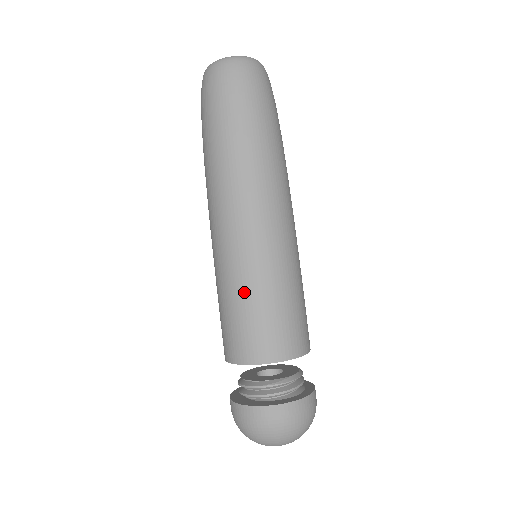
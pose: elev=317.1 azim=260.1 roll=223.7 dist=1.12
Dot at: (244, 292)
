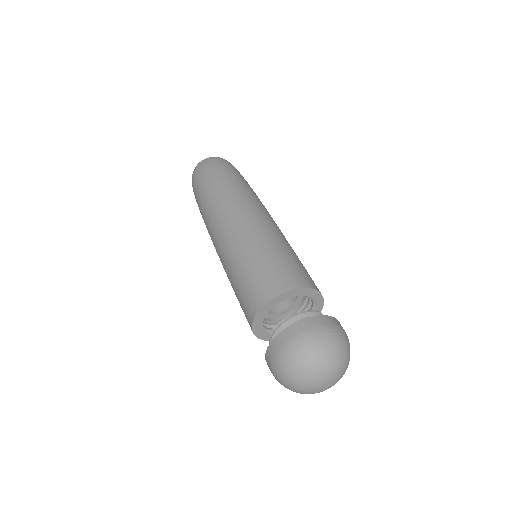
Dot at: (267, 248)
